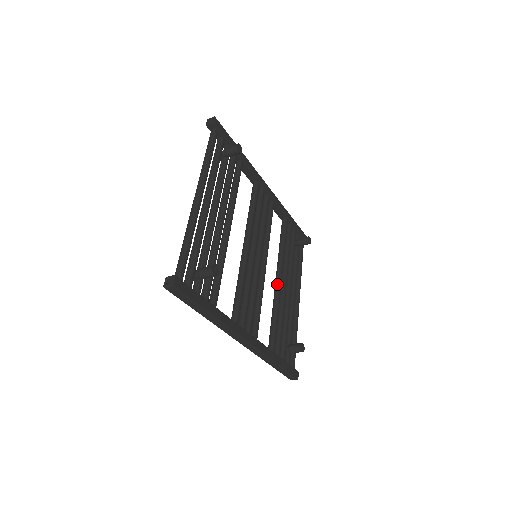
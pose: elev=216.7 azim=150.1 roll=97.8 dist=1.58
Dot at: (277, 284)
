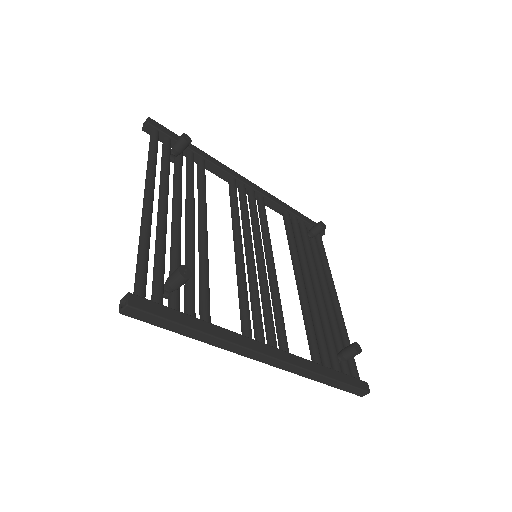
Dot at: (298, 284)
